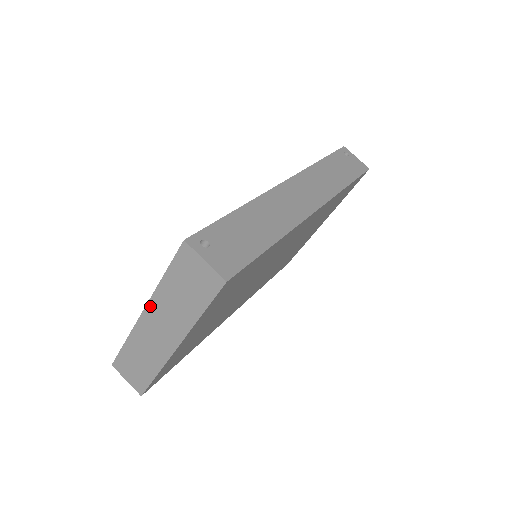
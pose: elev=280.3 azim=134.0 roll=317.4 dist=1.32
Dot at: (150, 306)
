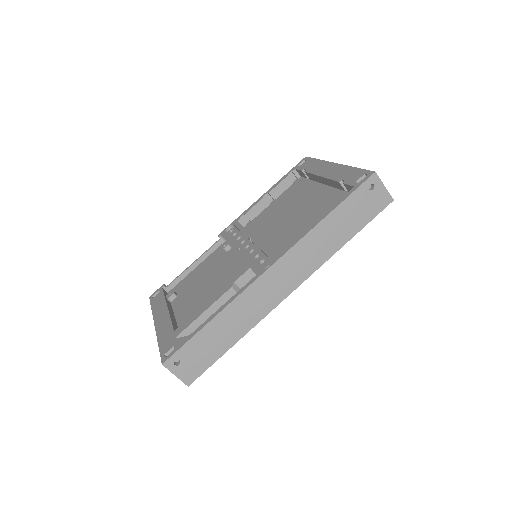
Dot at: occluded
